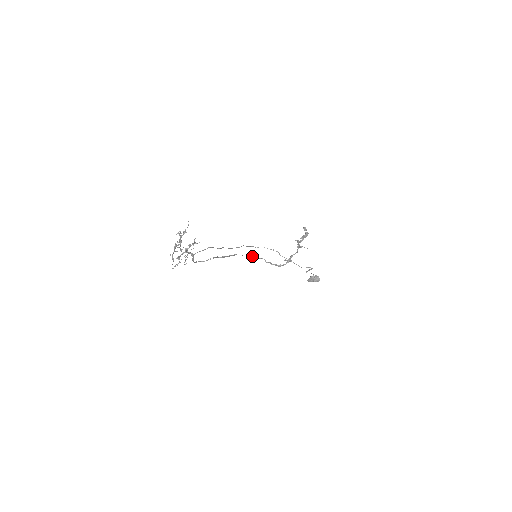
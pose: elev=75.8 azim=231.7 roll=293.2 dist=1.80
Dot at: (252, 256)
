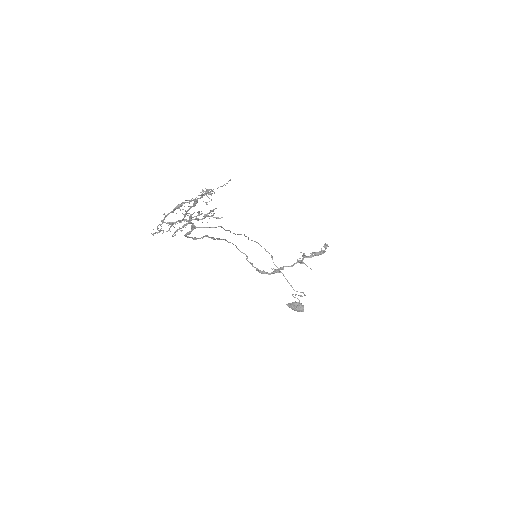
Dot at: (236, 246)
